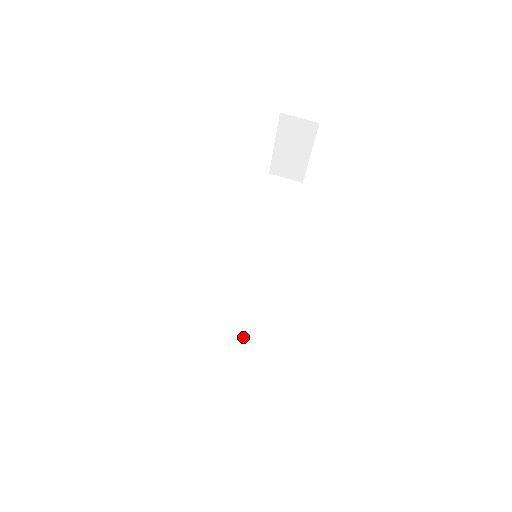
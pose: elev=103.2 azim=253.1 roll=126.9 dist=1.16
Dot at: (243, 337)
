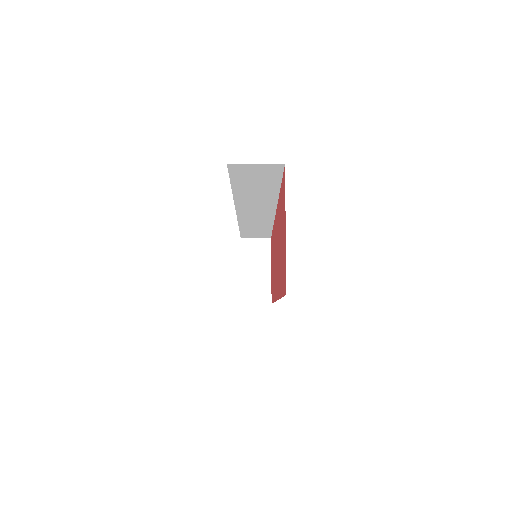
Dot at: occluded
